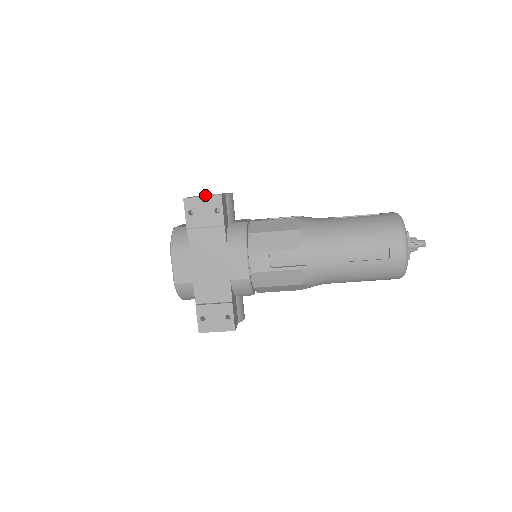
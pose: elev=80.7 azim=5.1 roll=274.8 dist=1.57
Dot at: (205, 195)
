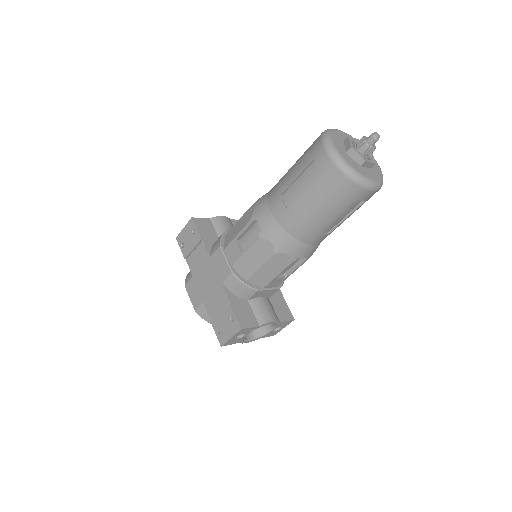
Dot at: occluded
